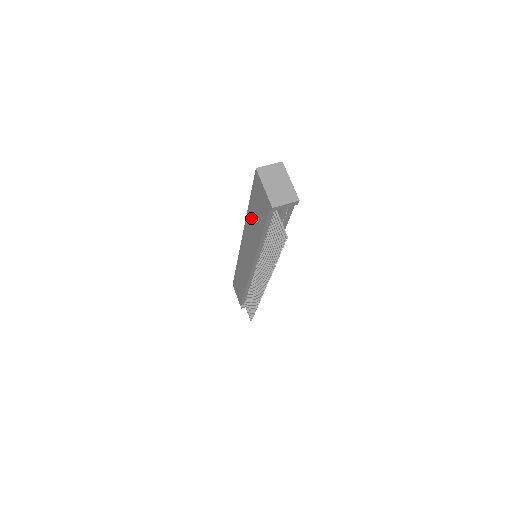
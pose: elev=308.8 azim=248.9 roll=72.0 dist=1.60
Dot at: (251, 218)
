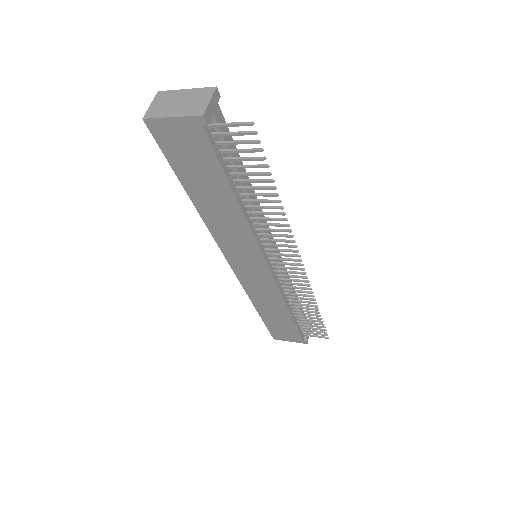
Dot at: (205, 202)
